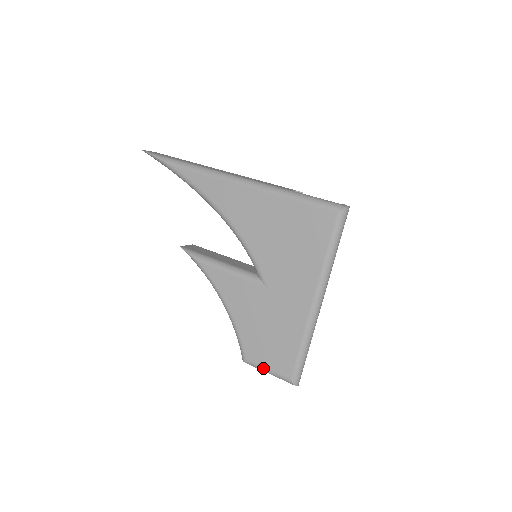
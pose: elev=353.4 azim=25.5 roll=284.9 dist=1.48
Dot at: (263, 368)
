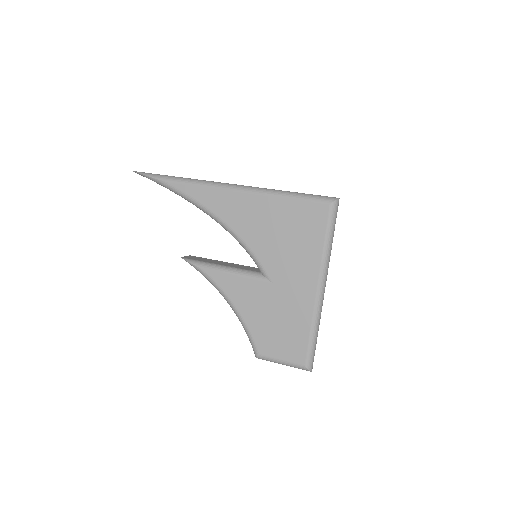
Dot at: (277, 360)
